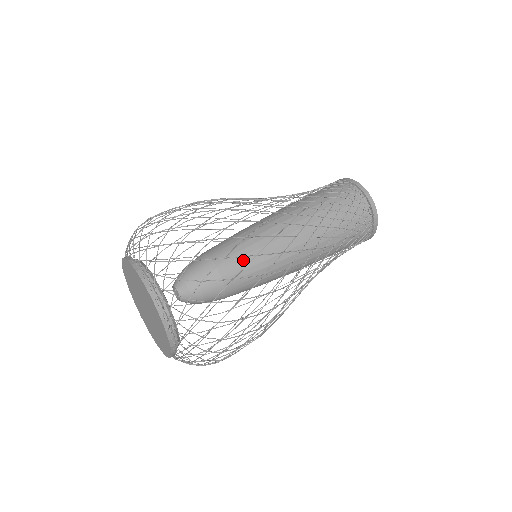
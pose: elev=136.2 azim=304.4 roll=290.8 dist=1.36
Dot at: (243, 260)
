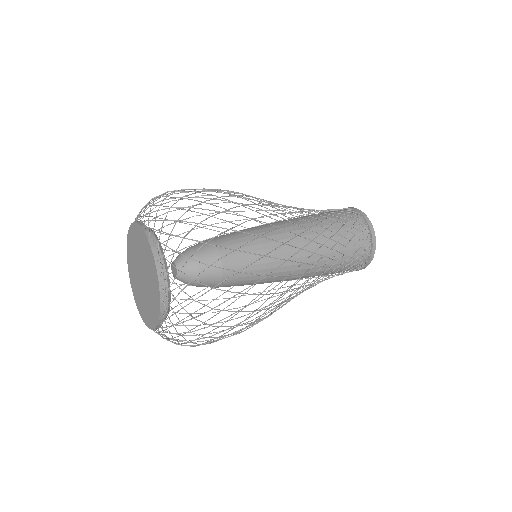
Dot at: (246, 256)
